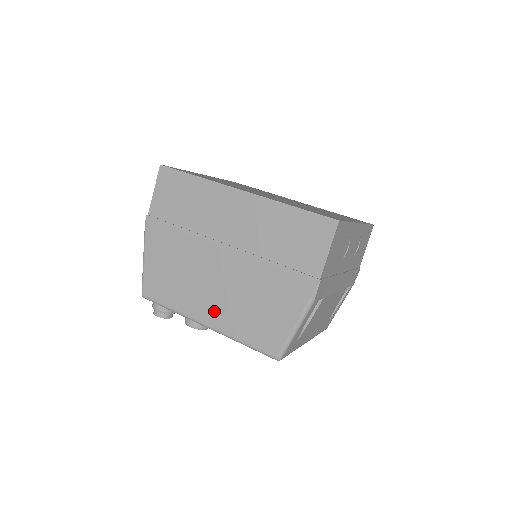
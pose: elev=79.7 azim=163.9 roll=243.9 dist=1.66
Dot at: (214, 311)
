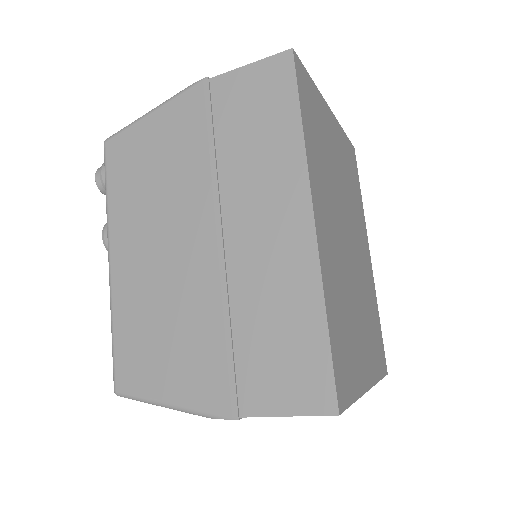
Dot at: (131, 266)
